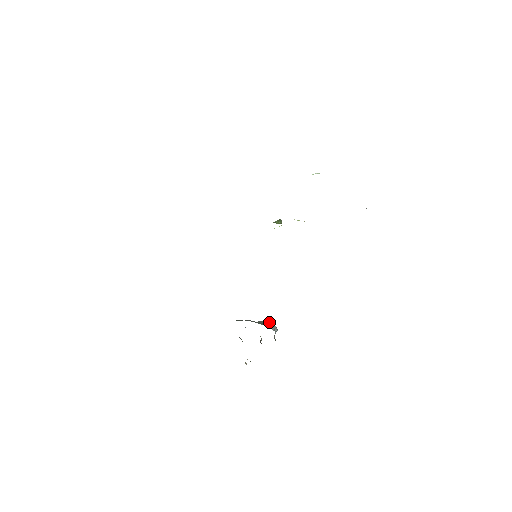
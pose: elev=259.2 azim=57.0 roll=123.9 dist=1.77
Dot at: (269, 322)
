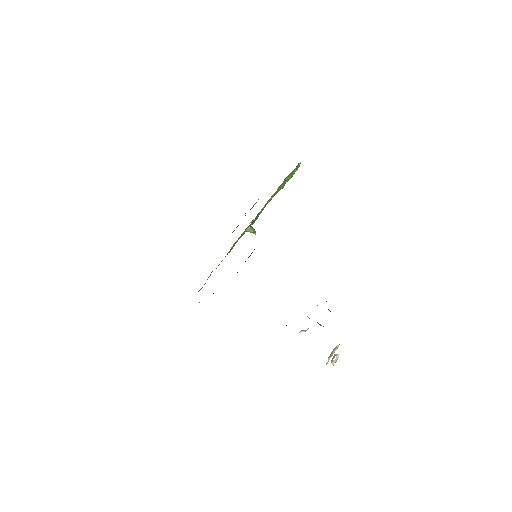
Dot at: occluded
